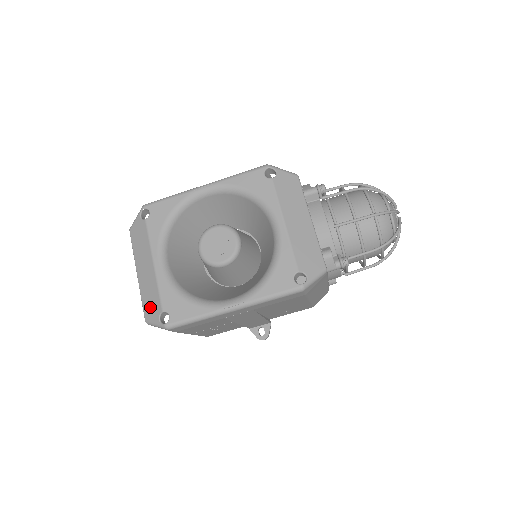
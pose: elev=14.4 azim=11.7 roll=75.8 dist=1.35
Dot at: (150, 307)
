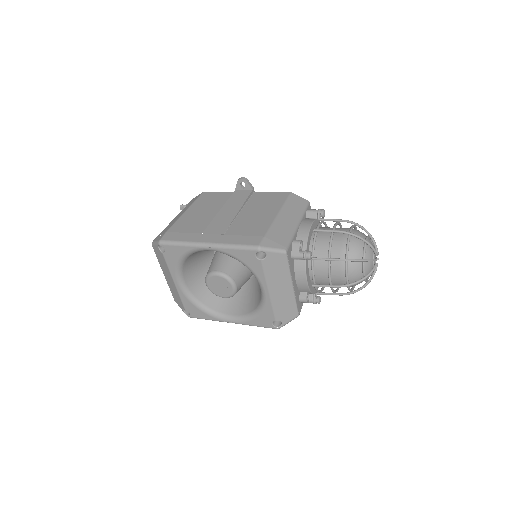
Dot at: (176, 299)
